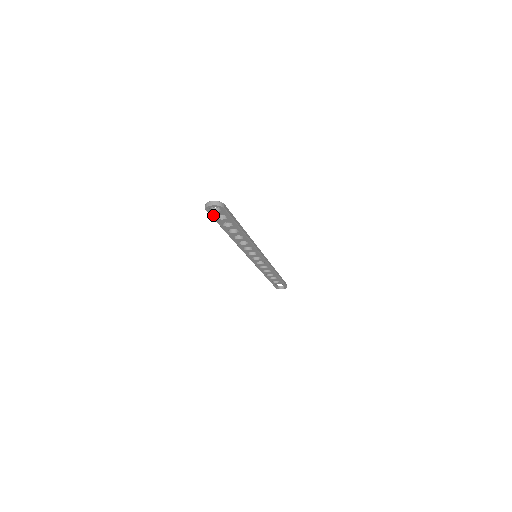
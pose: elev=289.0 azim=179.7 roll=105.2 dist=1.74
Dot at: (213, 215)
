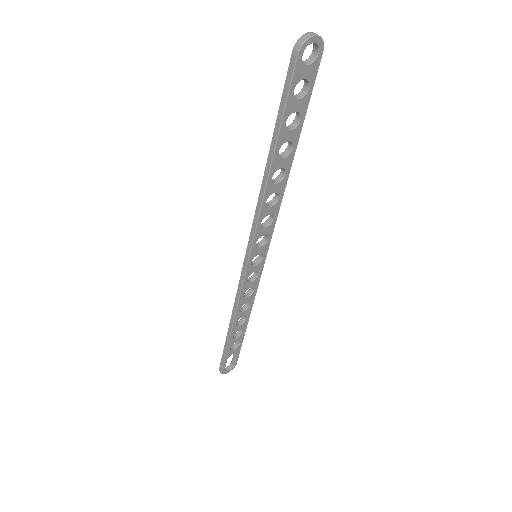
Dot at: (295, 79)
